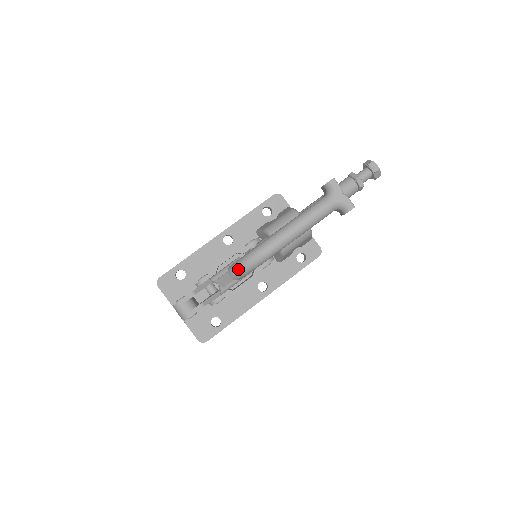
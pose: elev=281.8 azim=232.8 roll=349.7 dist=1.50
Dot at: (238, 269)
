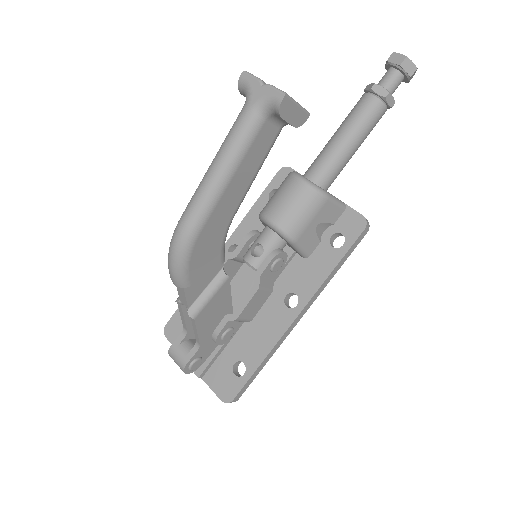
Dot at: (169, 267)
